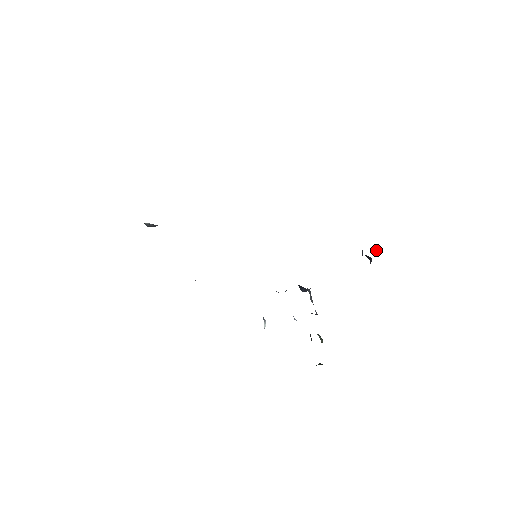
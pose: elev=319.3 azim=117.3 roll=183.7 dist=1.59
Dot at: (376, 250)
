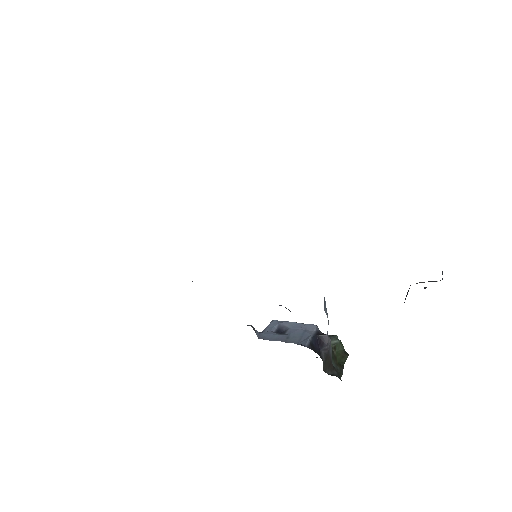
Dot at: occluded
